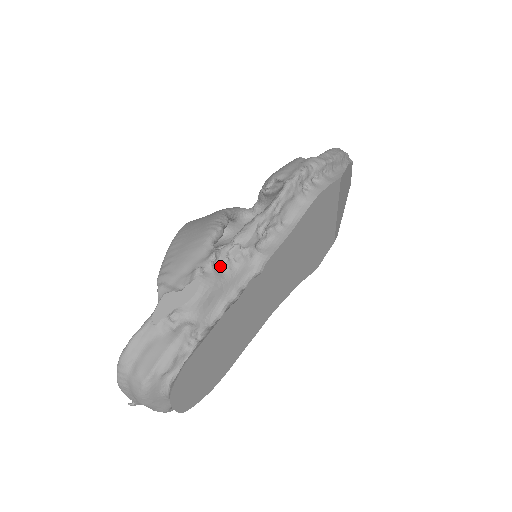
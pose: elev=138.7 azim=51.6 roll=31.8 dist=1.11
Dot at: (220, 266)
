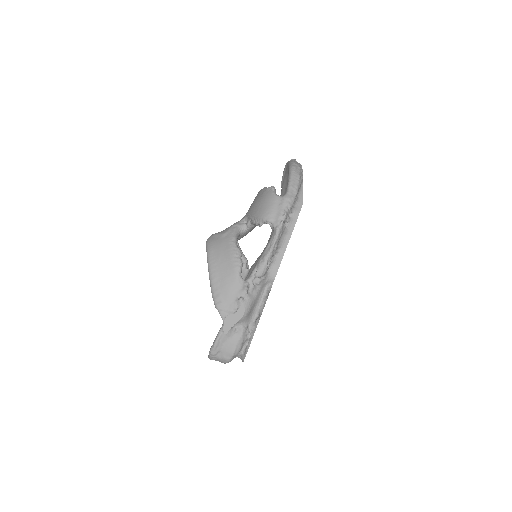
Dot at: (251, 291)
